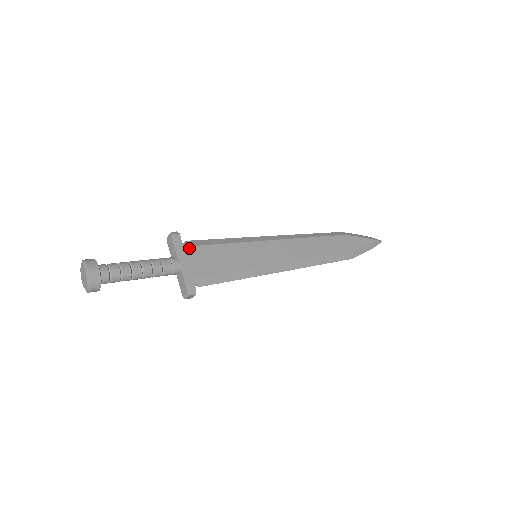
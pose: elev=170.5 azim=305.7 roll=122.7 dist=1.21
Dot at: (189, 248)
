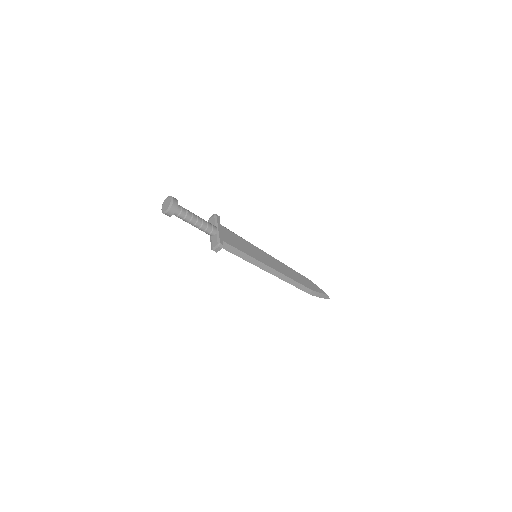
Dot at: (222, 226)
